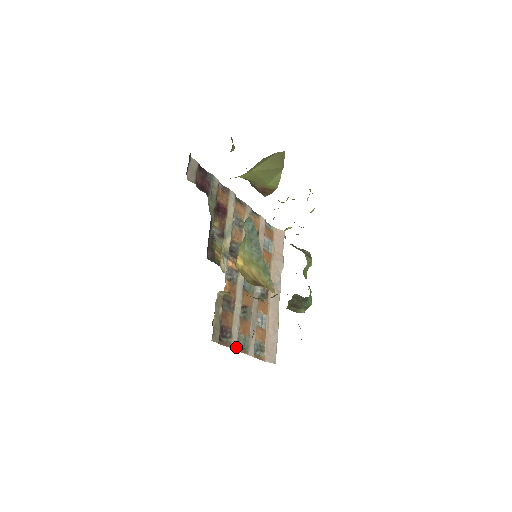
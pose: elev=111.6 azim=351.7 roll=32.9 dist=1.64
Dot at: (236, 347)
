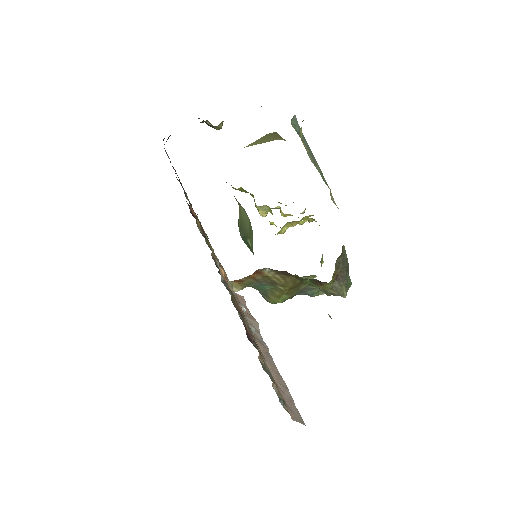
Dot at: occluded
